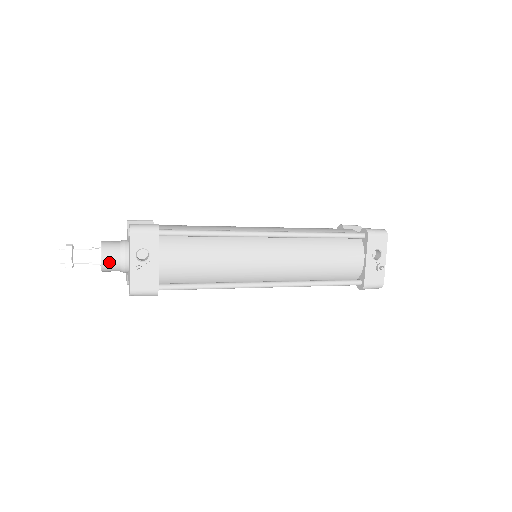
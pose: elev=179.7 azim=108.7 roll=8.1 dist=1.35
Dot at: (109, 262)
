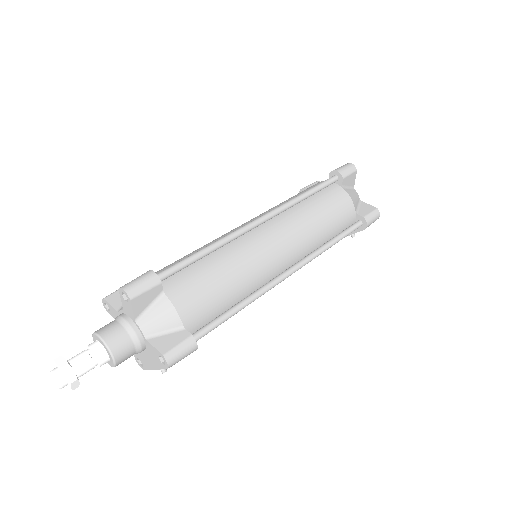
Dot at: occluded
